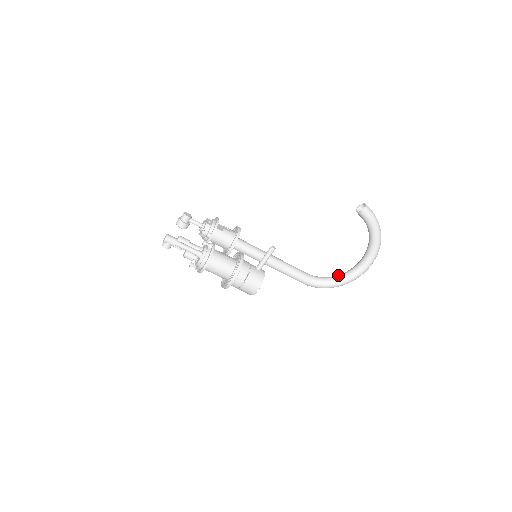
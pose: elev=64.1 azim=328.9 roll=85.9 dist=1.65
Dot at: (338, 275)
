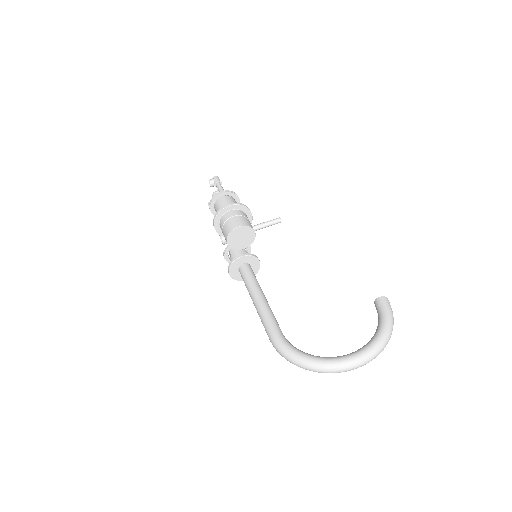
Dot at: occluded
